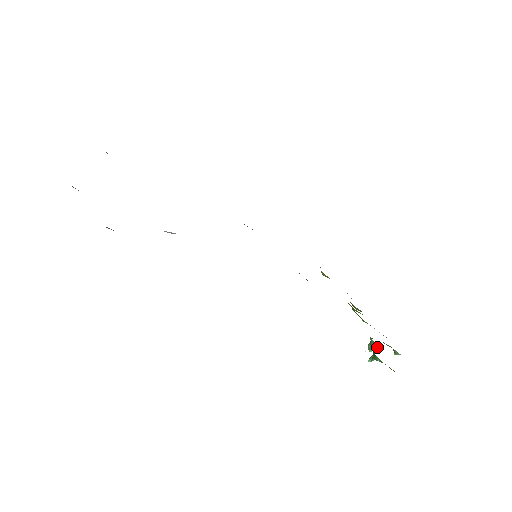
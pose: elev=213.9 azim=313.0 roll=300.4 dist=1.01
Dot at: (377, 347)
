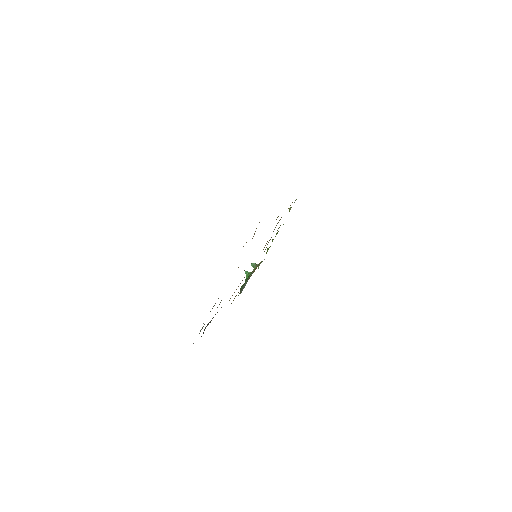
Dot at: occluded
